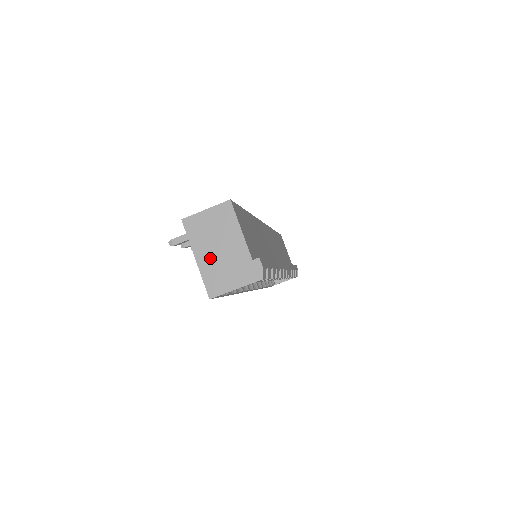
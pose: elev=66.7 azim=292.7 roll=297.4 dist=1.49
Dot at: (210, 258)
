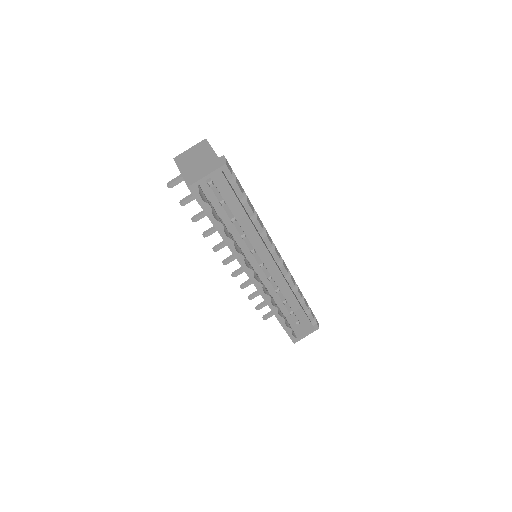
Dot at: (190, 168)
